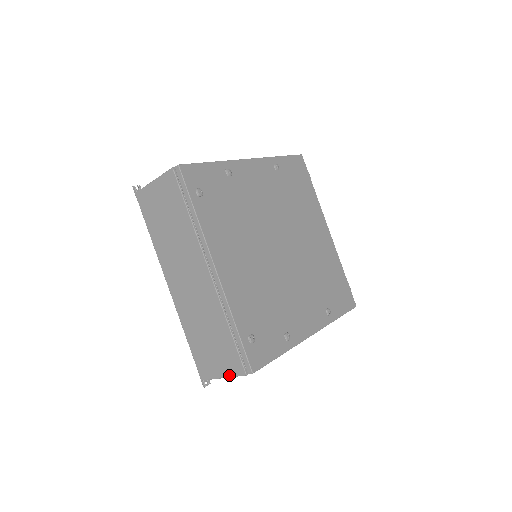
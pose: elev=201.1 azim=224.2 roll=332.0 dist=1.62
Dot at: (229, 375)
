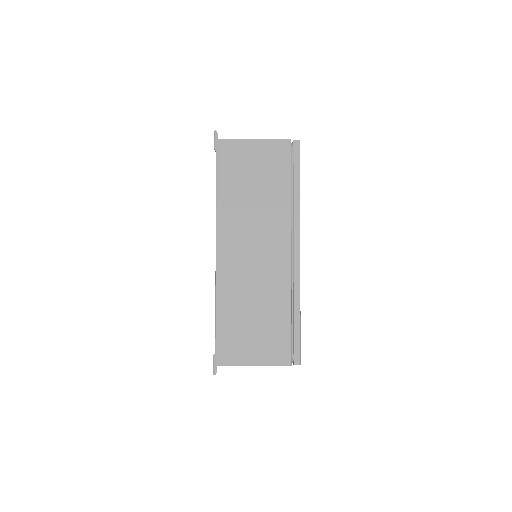
Dot at: (266, 363)
